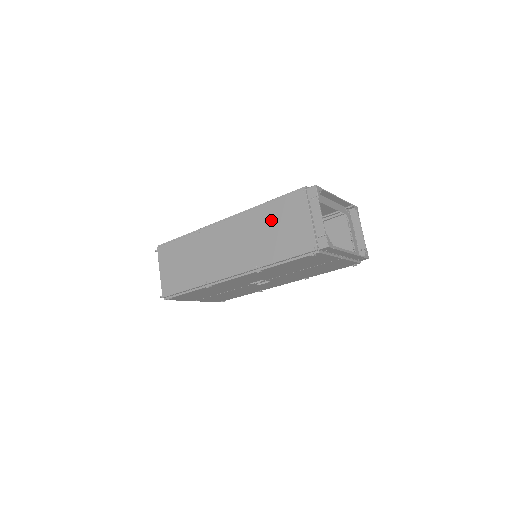
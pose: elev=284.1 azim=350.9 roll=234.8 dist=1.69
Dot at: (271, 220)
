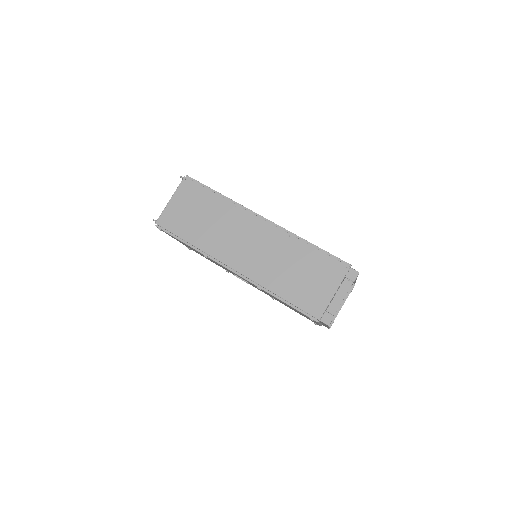
Dot at: (304, 262)
